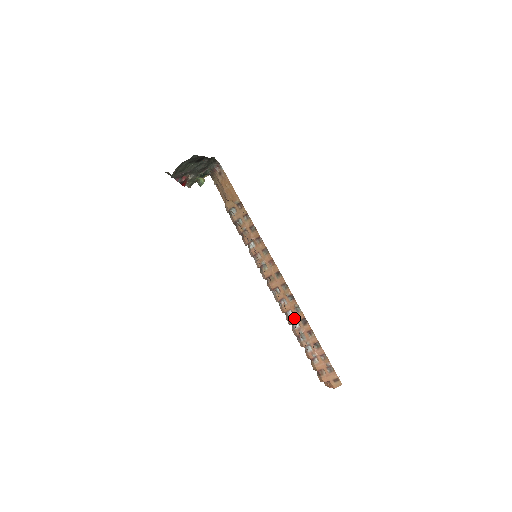
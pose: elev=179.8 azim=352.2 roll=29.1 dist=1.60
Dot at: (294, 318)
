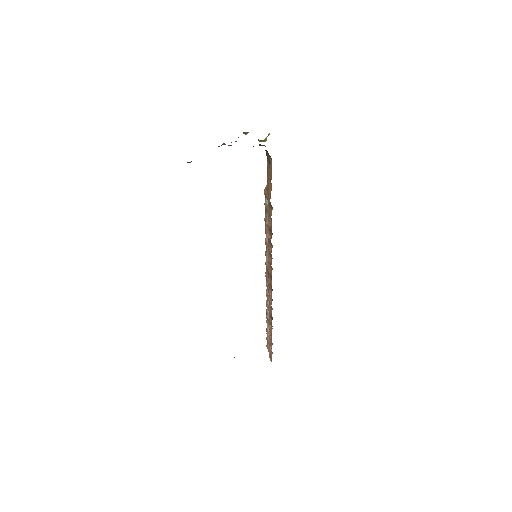
Dot at: (268, 307)
